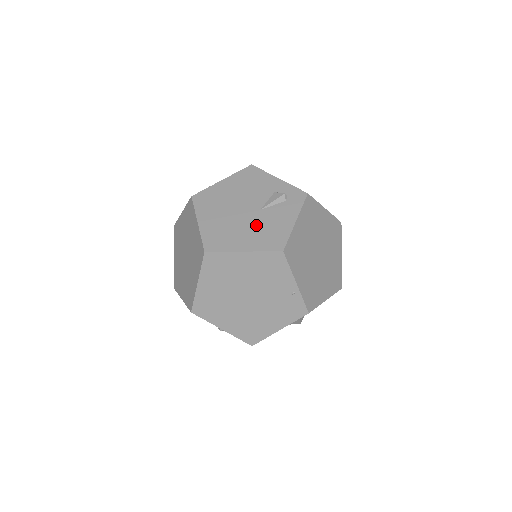
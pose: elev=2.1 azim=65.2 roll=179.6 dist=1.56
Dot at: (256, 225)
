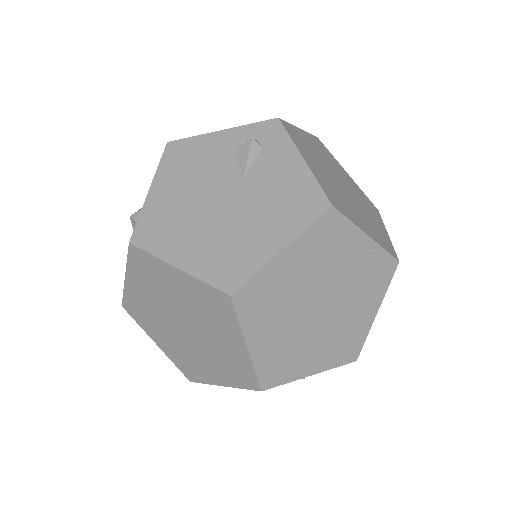
Dot at: (259, 205)
